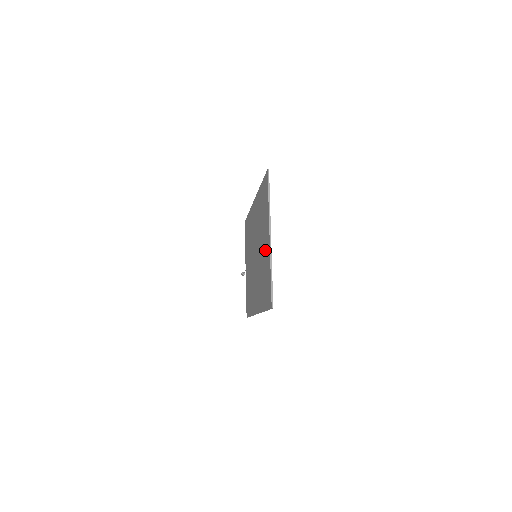
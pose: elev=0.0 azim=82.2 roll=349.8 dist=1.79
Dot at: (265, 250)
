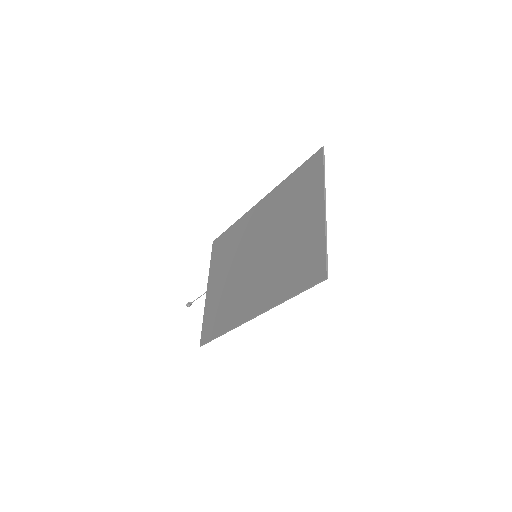
Dot at: (304, 227)
